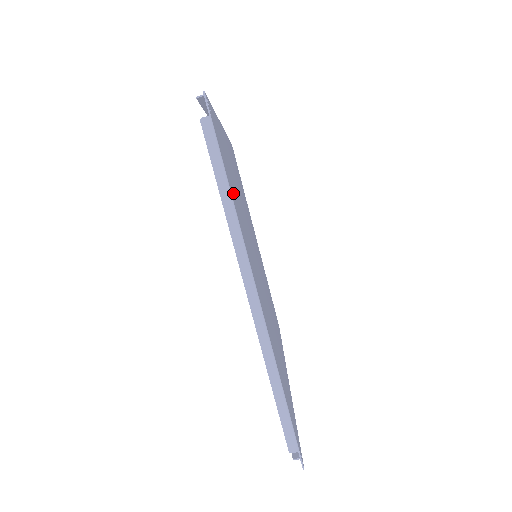
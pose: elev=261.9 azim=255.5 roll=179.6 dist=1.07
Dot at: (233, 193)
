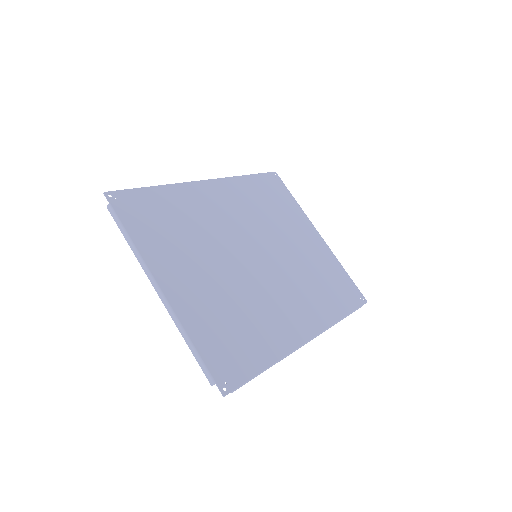
Dot at: (149, 234)
